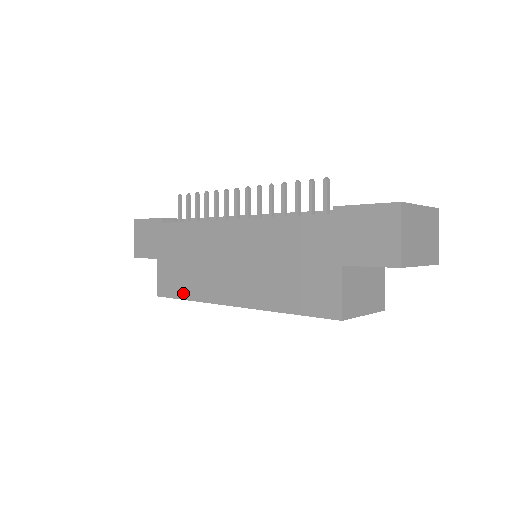
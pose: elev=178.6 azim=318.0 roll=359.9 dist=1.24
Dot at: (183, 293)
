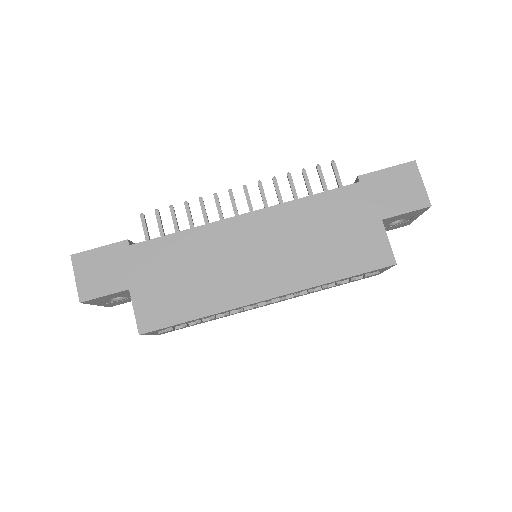
Dot at: (187, 313)
